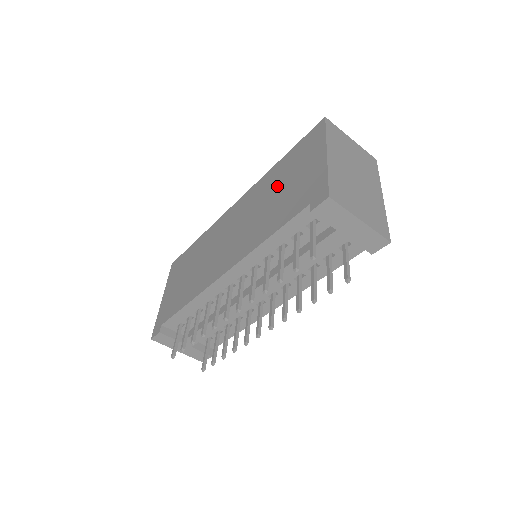
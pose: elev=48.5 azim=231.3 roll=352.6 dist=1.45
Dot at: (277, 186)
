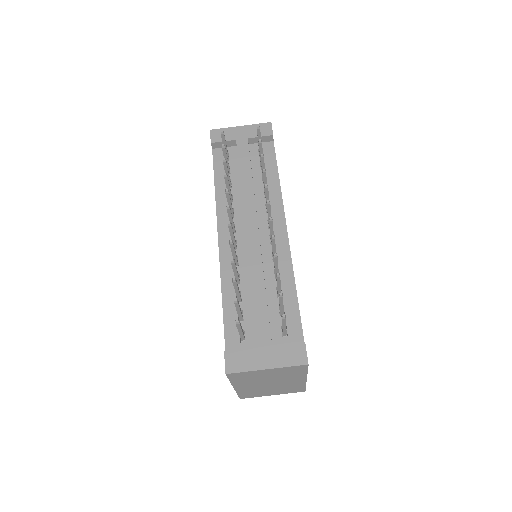
Dot at: occluded
